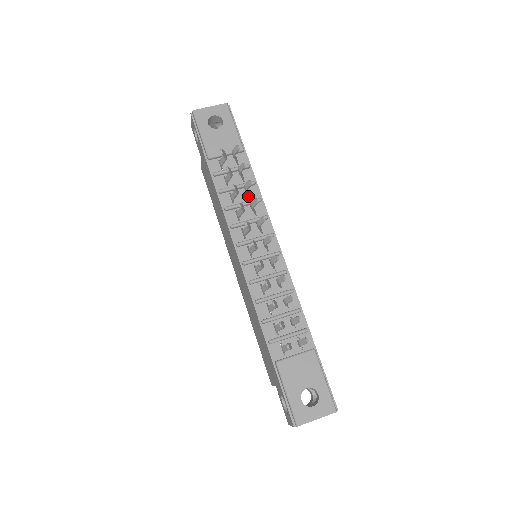
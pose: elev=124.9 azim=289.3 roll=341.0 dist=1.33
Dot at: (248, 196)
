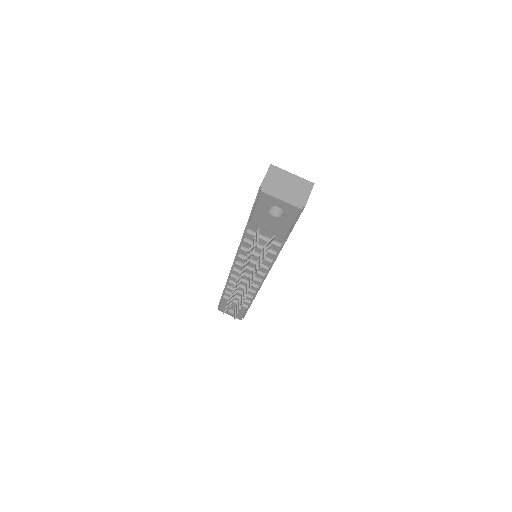
Dot at: occluded
